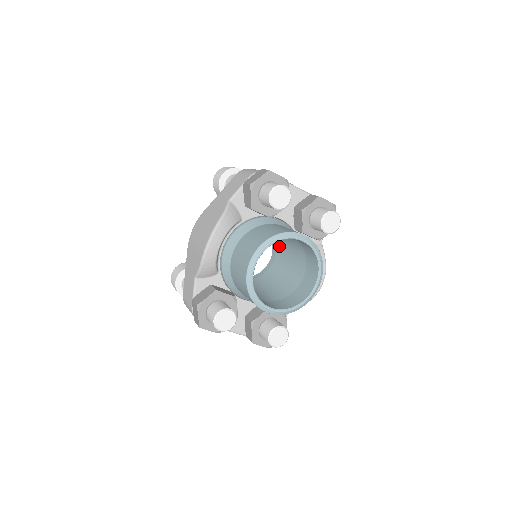
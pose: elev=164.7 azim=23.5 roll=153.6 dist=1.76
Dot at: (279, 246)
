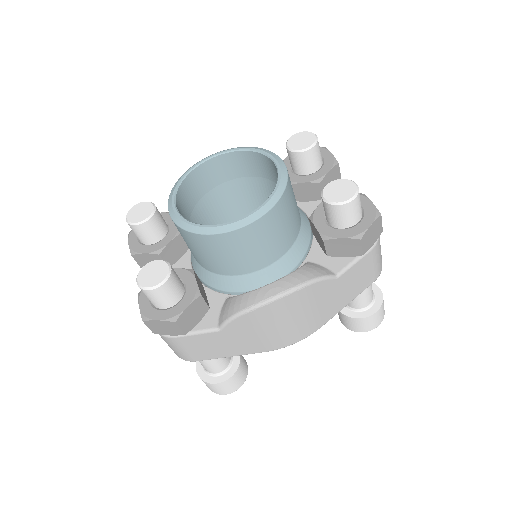
Dot at: occluded
